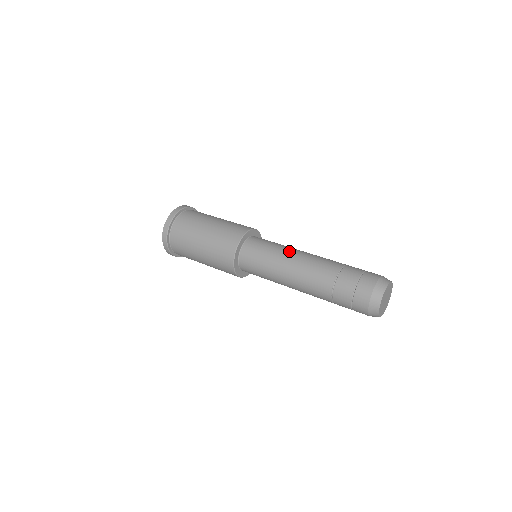
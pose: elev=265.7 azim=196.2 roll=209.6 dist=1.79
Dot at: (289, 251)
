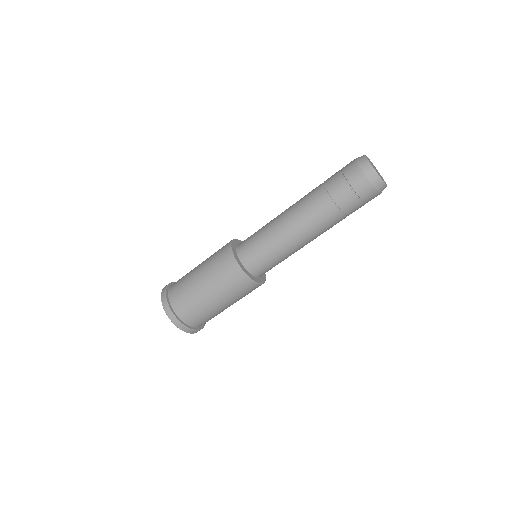
Dot at: (275, 218)
